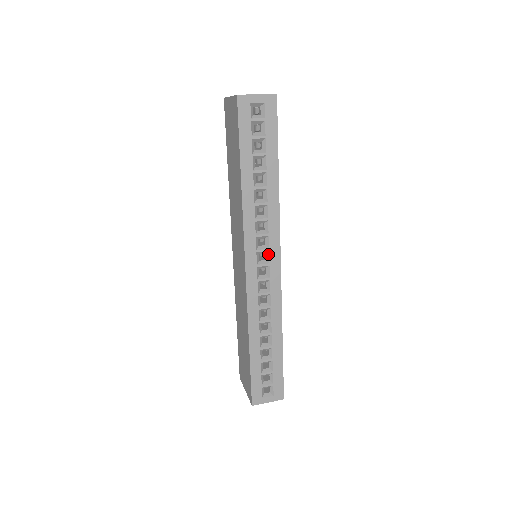
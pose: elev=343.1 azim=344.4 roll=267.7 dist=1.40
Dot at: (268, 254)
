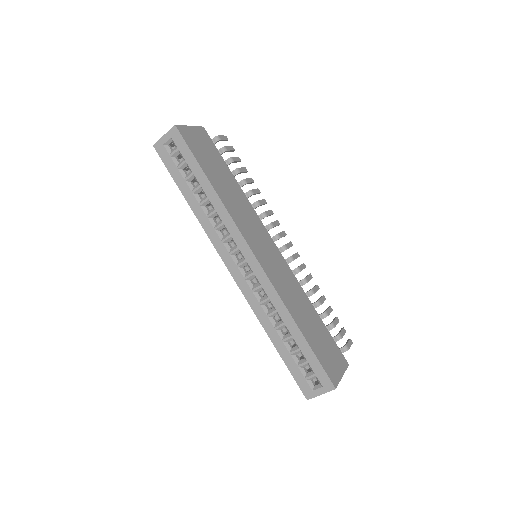
Dot at: (240, 252)
